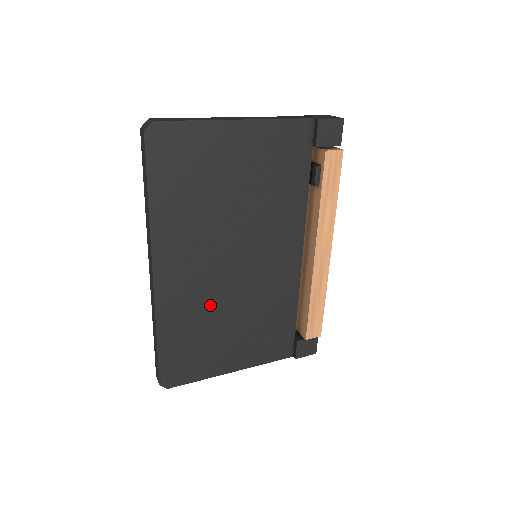
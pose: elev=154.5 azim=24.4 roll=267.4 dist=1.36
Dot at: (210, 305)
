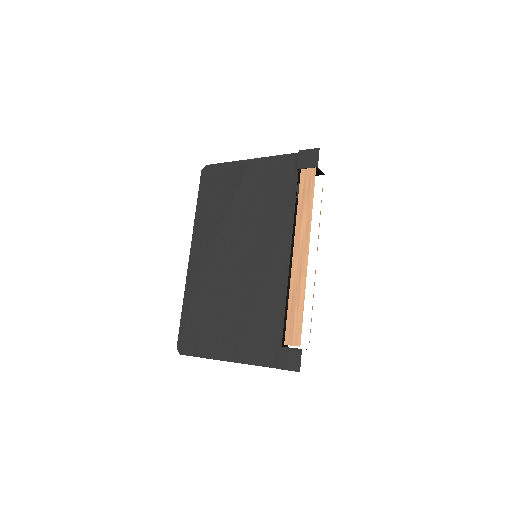
Dot at: (218, 288)
